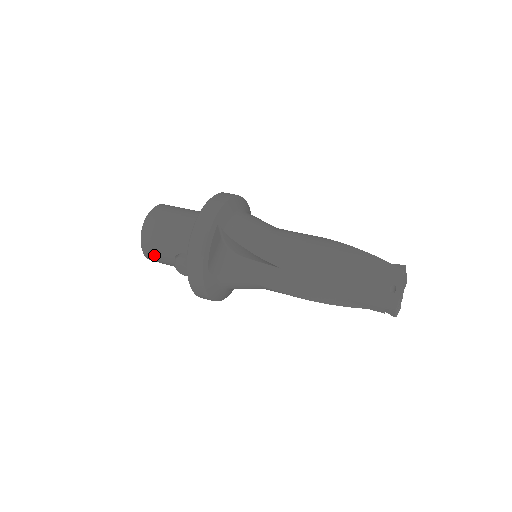
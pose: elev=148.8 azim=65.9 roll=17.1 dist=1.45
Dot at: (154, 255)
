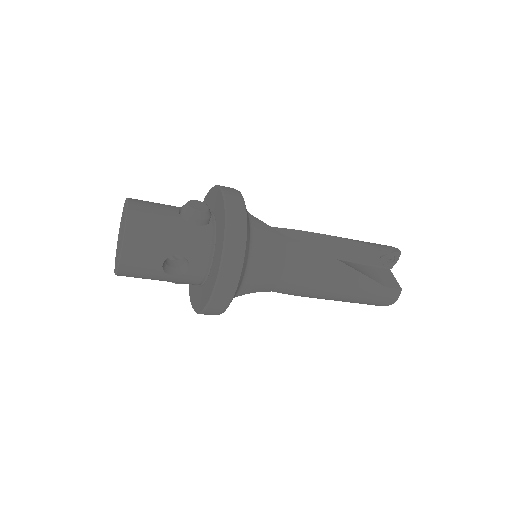
Dot at: (146, 205)
